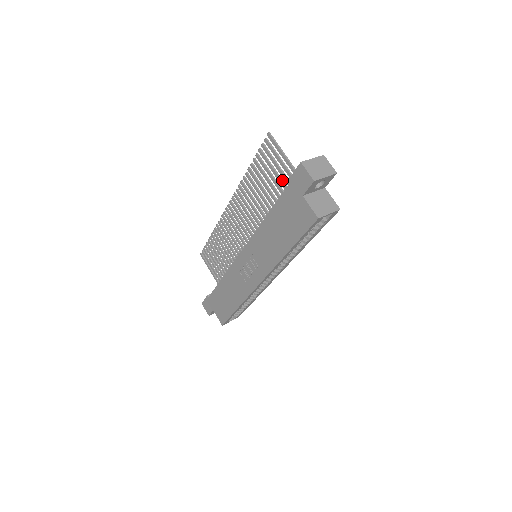
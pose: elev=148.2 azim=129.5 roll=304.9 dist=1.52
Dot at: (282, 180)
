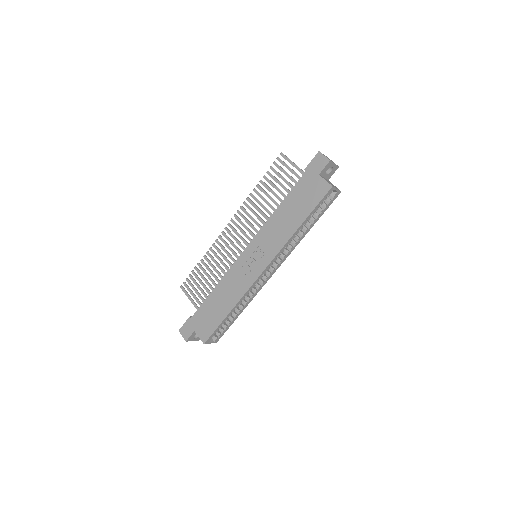
Dot at: (290, 183)
